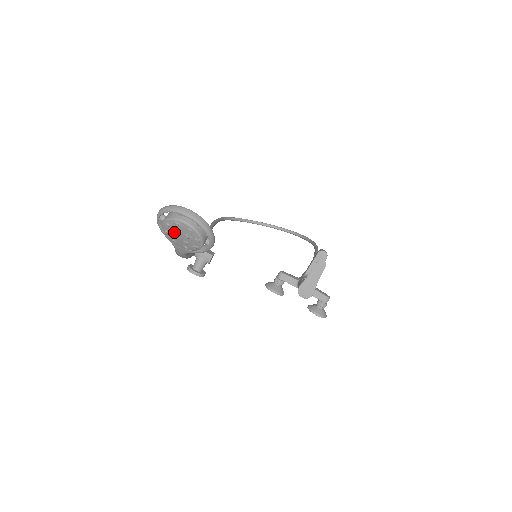
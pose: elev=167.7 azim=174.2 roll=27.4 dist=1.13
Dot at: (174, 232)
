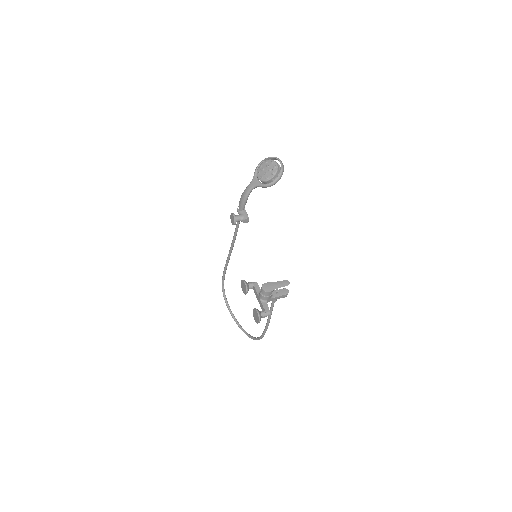
Dot at: (265, 166)
